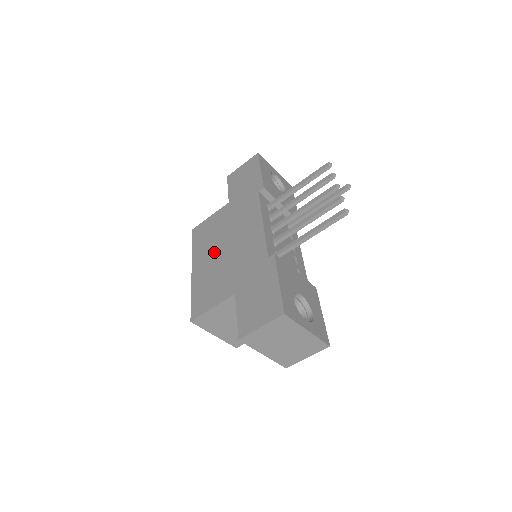
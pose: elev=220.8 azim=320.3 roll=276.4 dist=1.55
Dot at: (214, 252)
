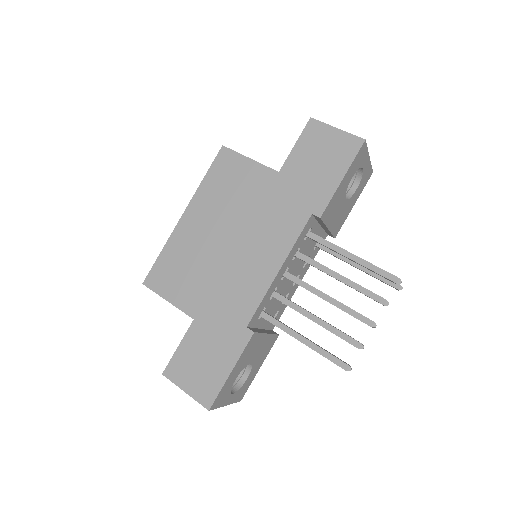
Dot at: (215, 227)
